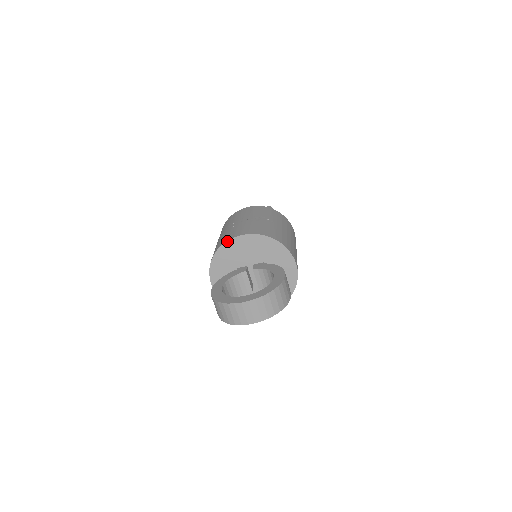
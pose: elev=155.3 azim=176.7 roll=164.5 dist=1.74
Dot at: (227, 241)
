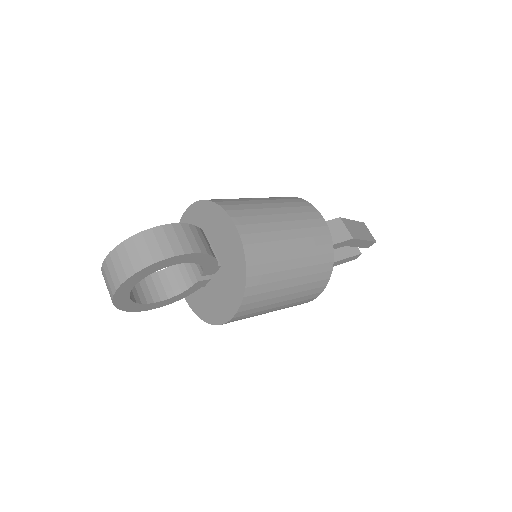
Dot at: occluded
